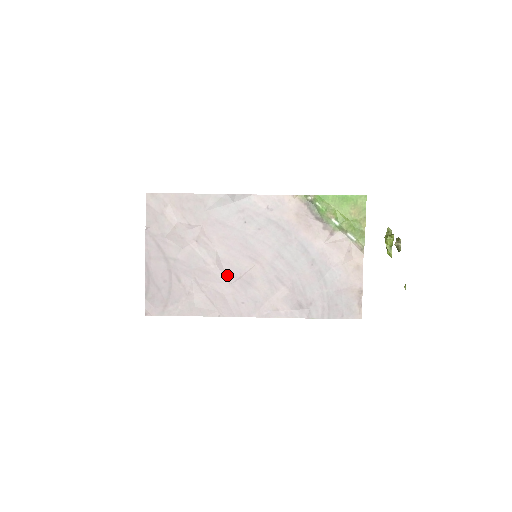
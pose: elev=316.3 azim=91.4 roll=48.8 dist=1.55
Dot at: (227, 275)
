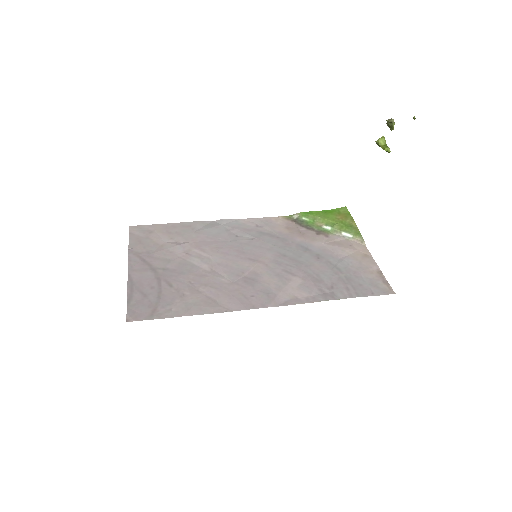
Dot at: (227, 275)
